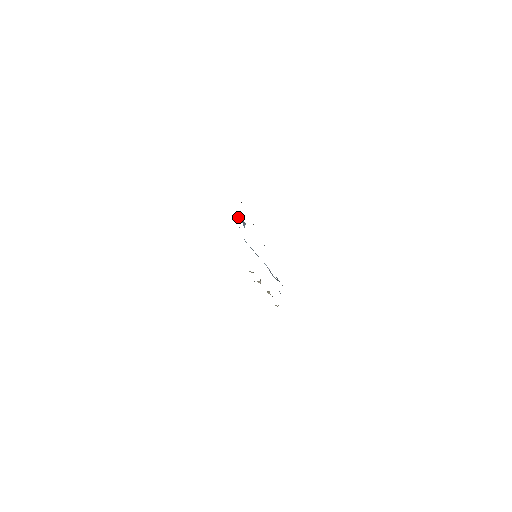
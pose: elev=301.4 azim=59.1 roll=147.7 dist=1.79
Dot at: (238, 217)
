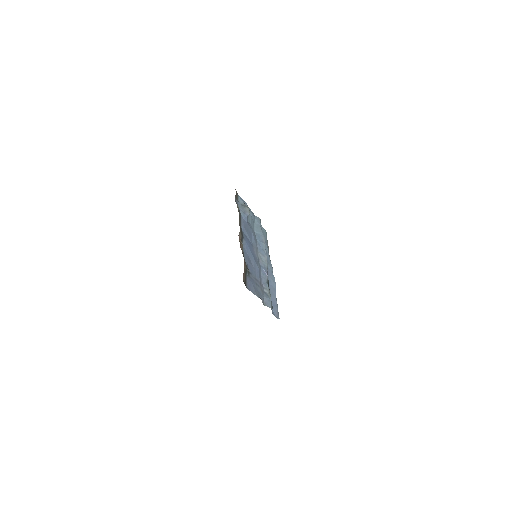
Dot at: (240, 209)
